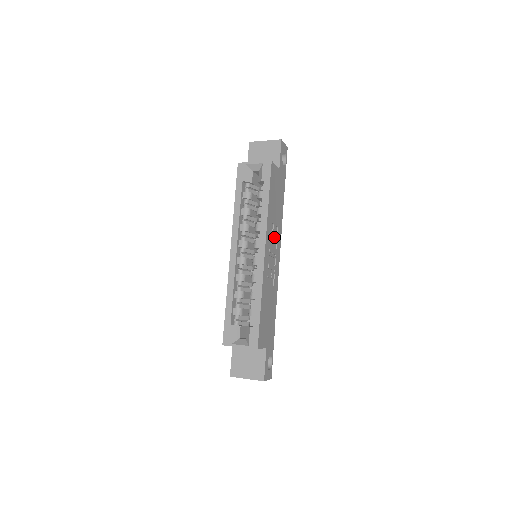
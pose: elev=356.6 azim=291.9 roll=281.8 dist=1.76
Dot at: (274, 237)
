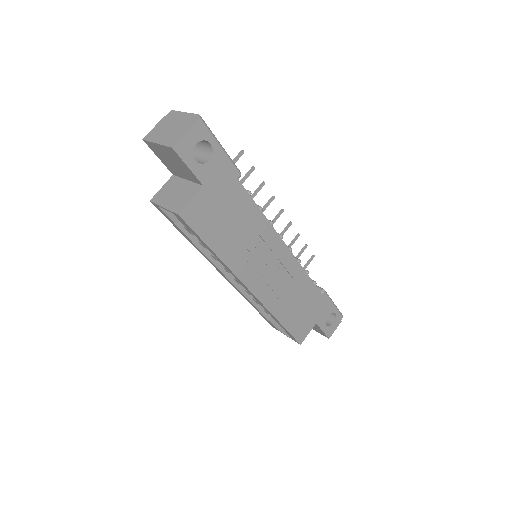
Dot at: (258, 252)
